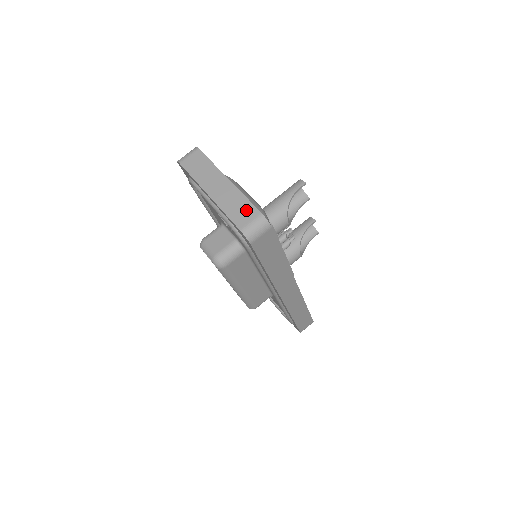
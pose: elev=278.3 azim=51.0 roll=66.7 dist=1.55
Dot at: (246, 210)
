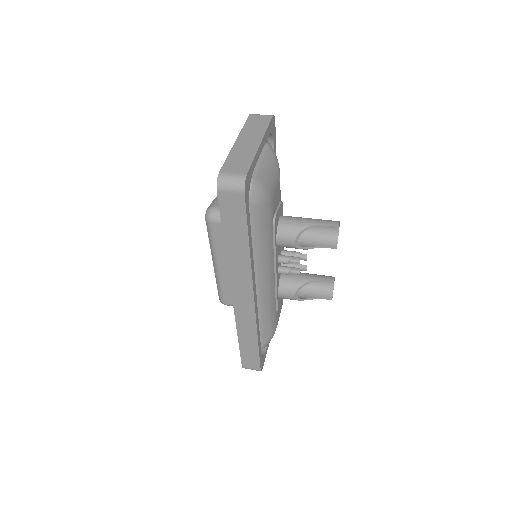
Dot at: (241, 165)
